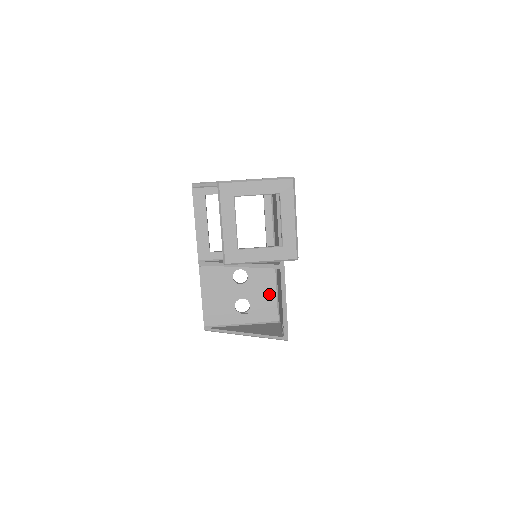
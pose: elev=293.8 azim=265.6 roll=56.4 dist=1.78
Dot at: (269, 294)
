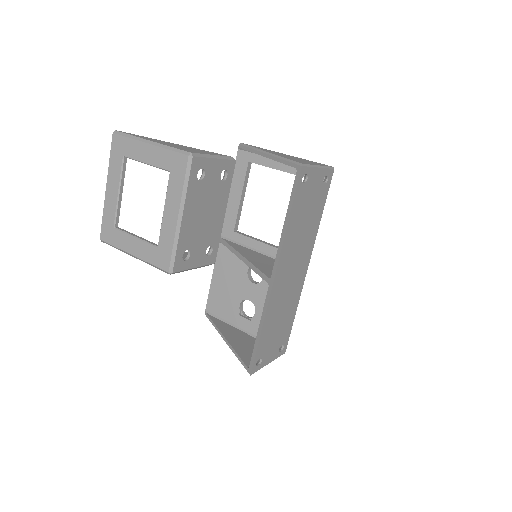
Dot at: occluded
